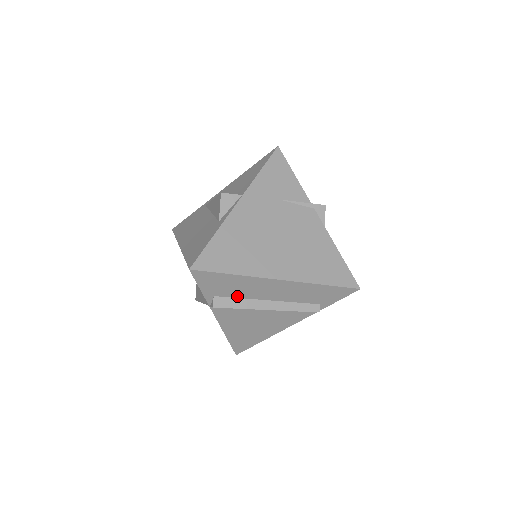
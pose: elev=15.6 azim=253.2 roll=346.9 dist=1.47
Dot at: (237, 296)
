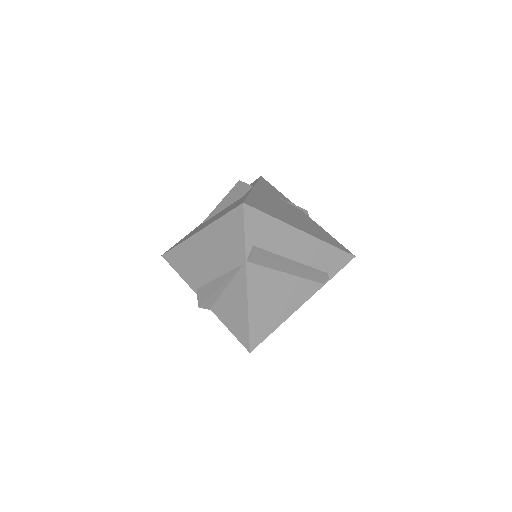
Dot at: (270, 249)
